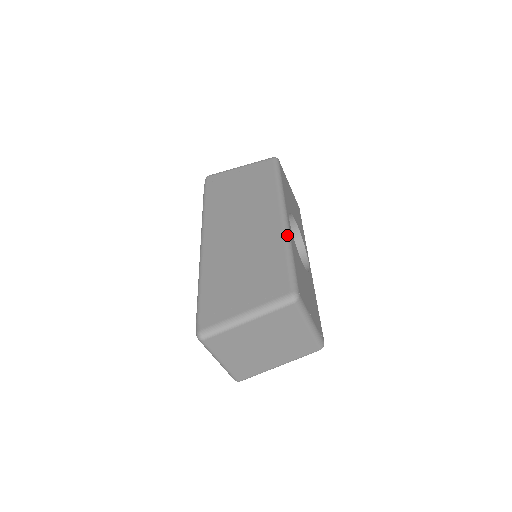
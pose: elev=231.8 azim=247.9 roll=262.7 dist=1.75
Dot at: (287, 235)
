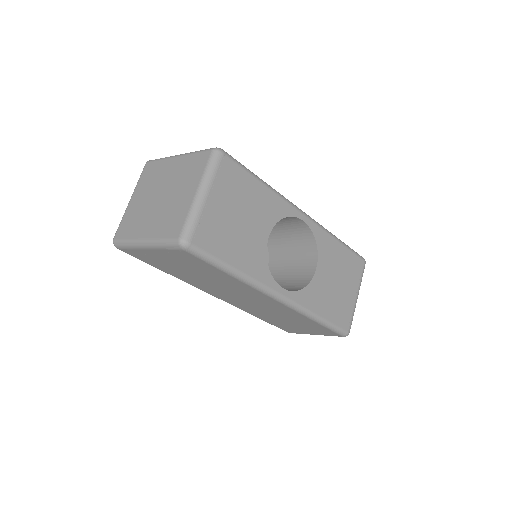
Dot at: (301, 311)
